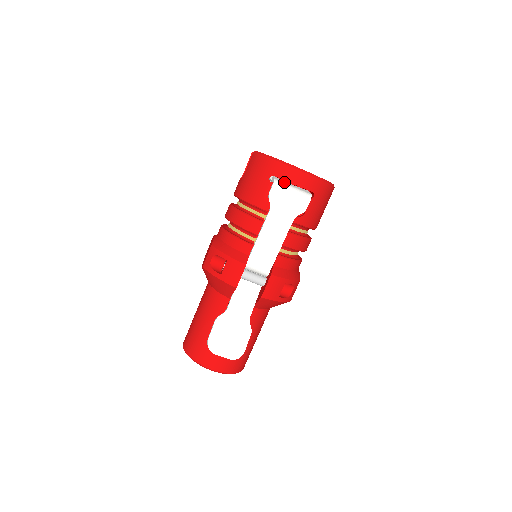
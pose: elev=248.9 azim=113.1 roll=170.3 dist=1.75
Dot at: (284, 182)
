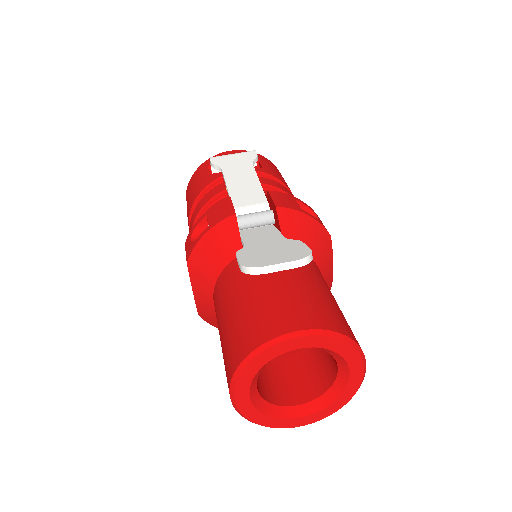
Dot at: occluded
